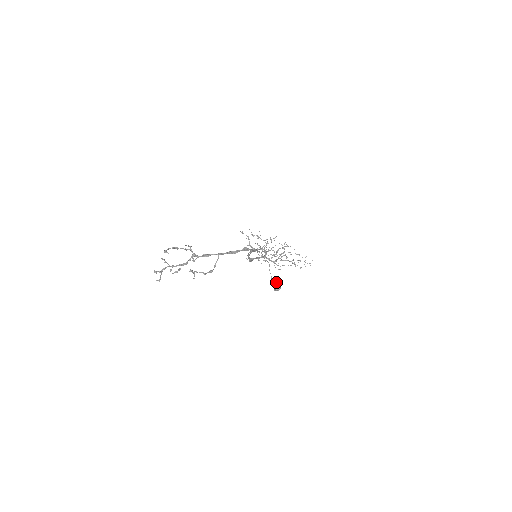
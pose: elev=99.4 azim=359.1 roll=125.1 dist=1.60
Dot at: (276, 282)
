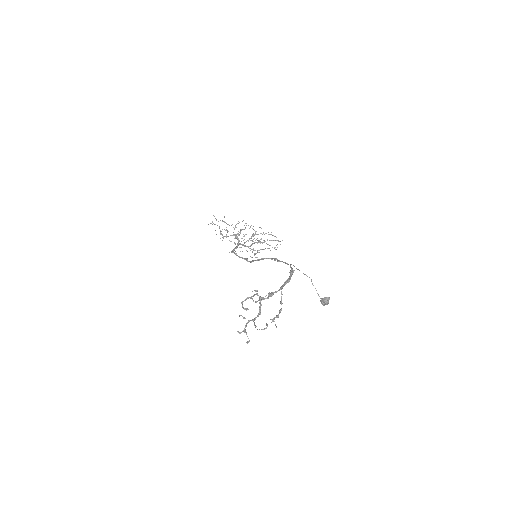
Dot at: (325, 298)
